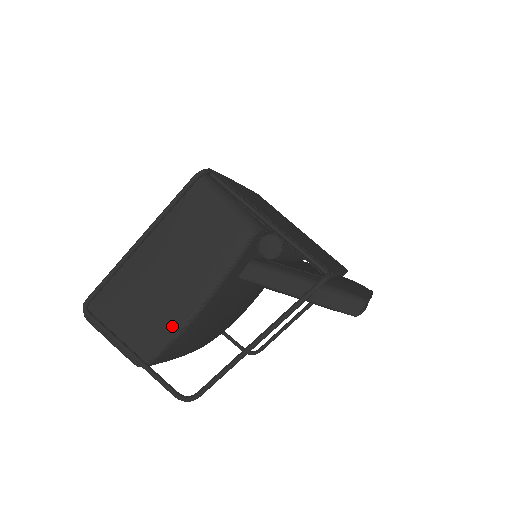
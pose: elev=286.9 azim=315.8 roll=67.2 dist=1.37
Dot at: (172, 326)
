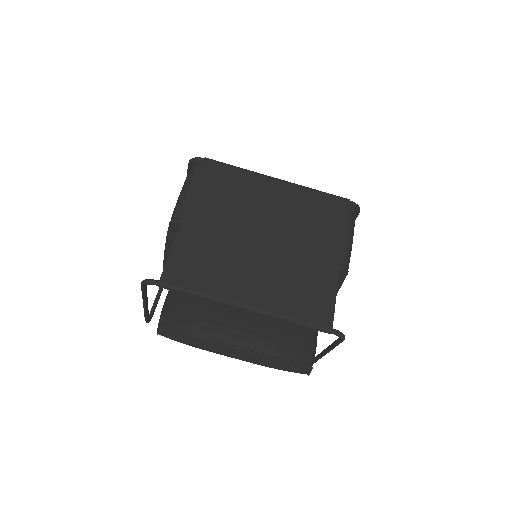
Dot at: occluded
